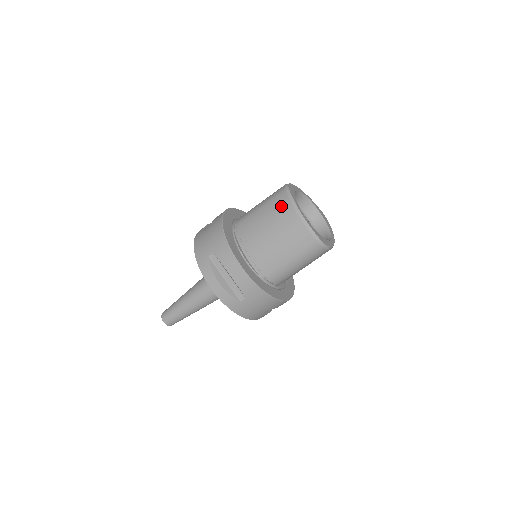
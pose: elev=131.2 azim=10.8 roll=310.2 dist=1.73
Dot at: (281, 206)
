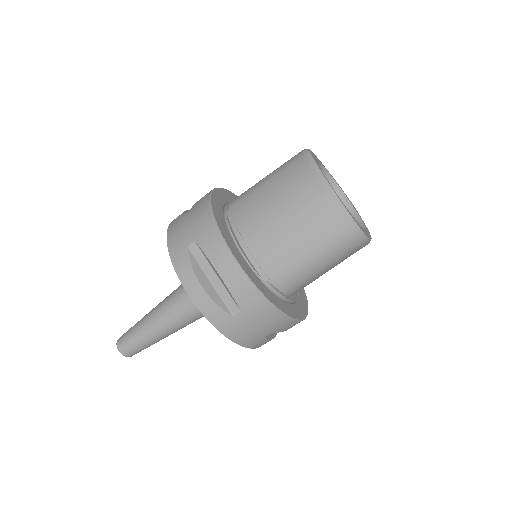
Dot at: (298, 175)
